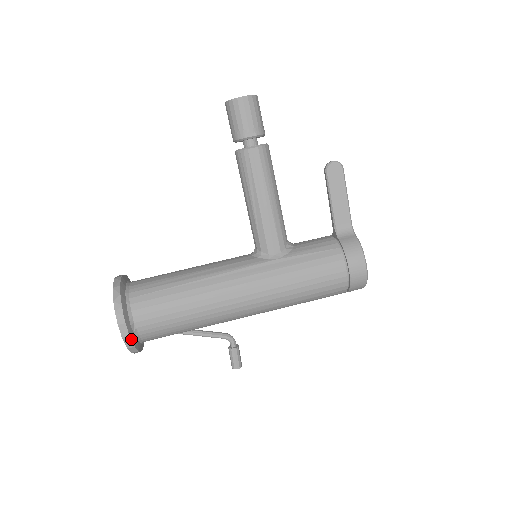
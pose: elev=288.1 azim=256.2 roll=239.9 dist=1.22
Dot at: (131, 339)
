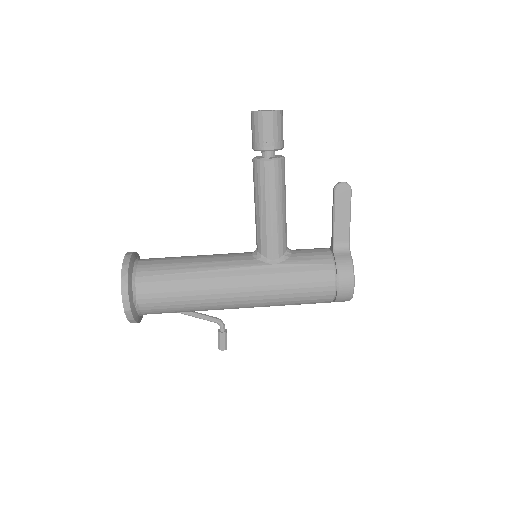
Dot at: (132, 313)
